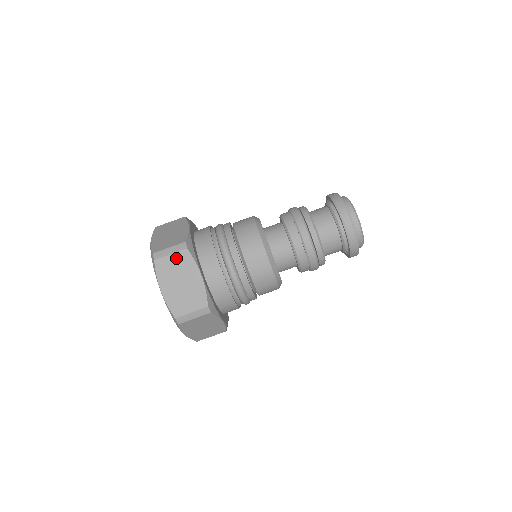
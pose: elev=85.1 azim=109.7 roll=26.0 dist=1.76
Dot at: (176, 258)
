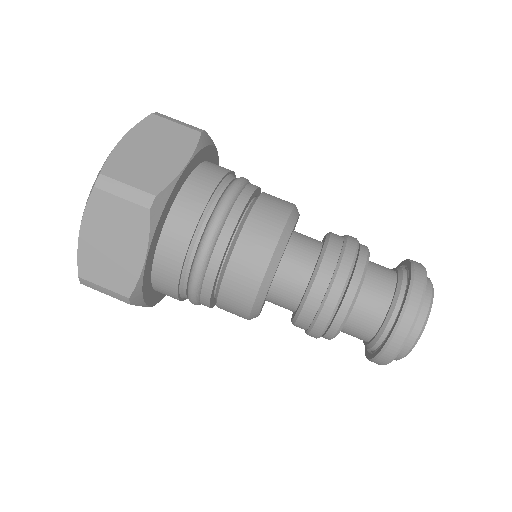
Dot at: (178, 129)
